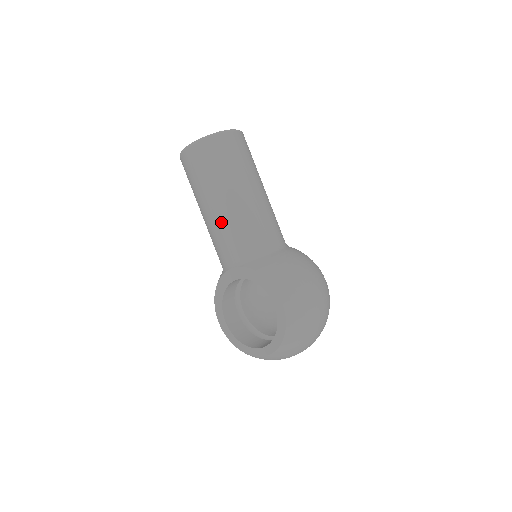
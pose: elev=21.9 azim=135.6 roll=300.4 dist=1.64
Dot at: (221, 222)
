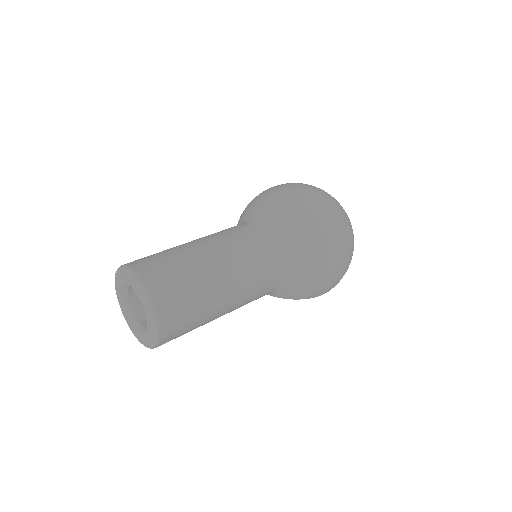
Dot at: occluded
